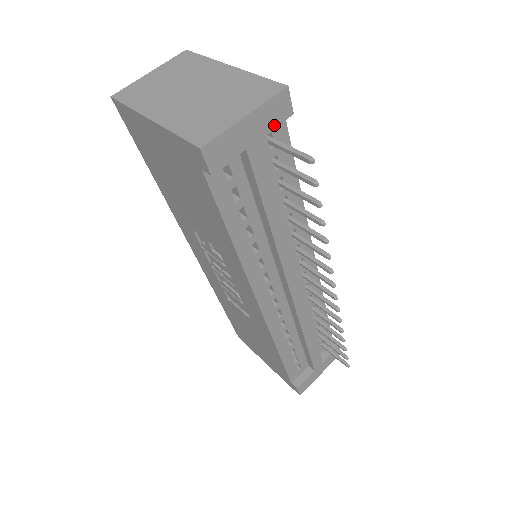
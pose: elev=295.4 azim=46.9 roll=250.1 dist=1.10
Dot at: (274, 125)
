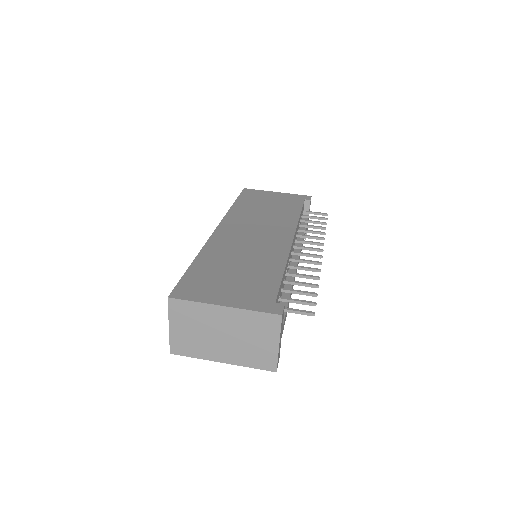
Dot at: occluded
